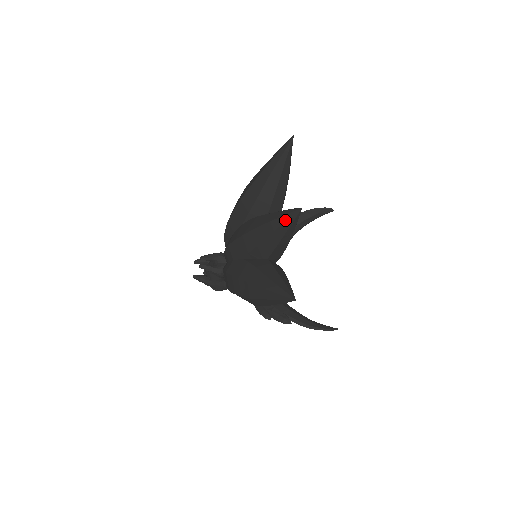
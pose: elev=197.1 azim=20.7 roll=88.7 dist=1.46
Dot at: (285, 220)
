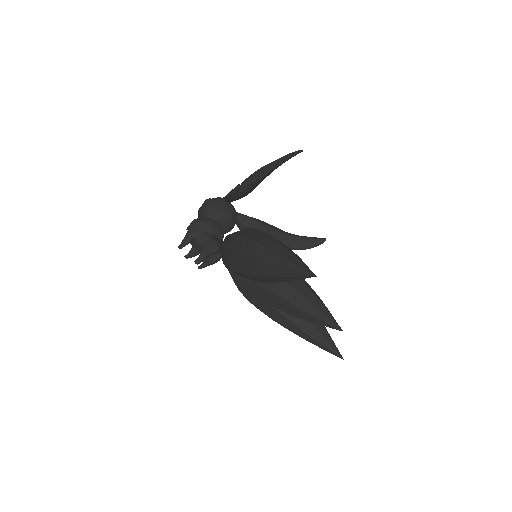
Dot at: occluded
